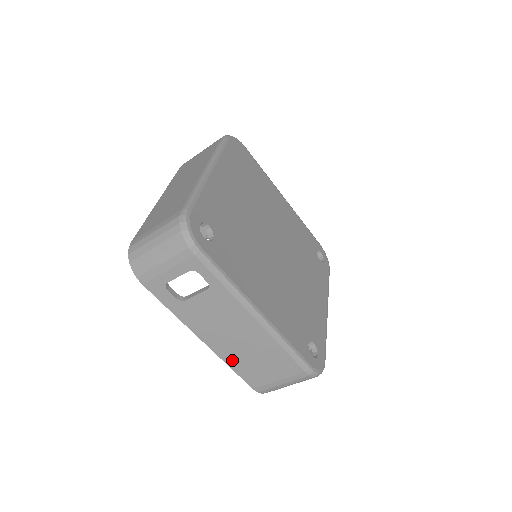
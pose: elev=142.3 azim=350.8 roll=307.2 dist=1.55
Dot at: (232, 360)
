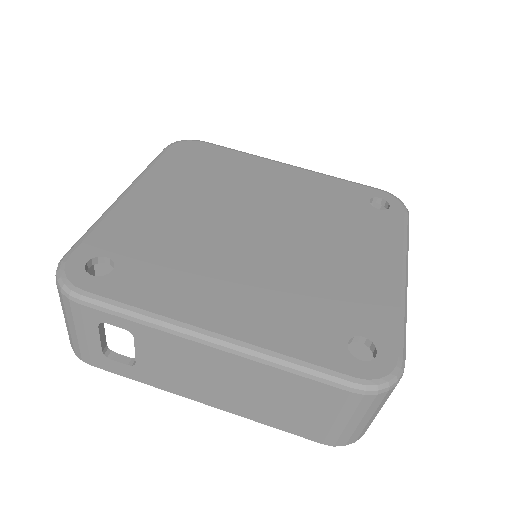
Dot at: (256, 414)
